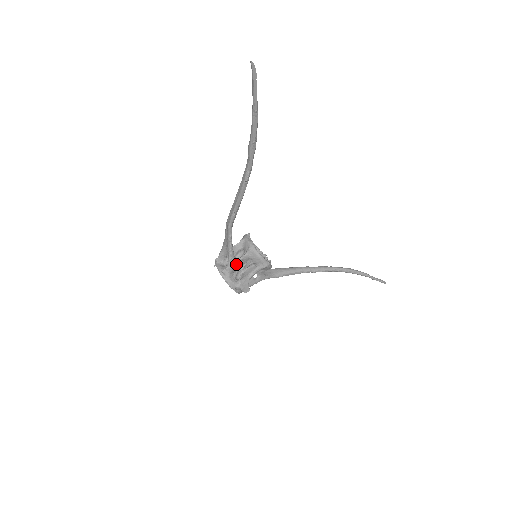
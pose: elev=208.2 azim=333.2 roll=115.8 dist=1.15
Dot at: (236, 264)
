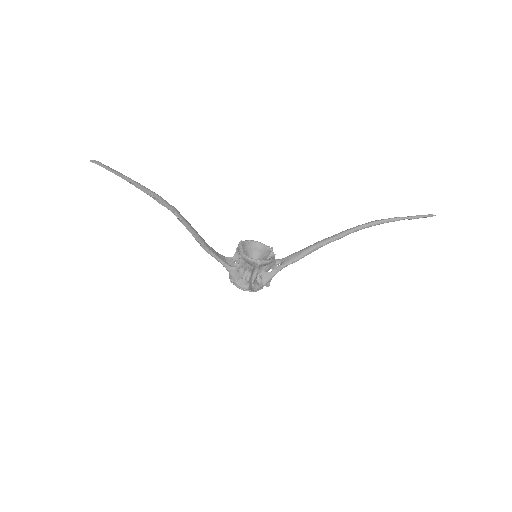
Dot at: (240, 270)
